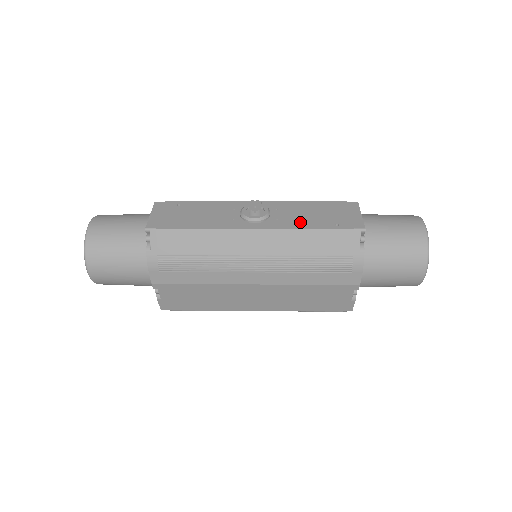
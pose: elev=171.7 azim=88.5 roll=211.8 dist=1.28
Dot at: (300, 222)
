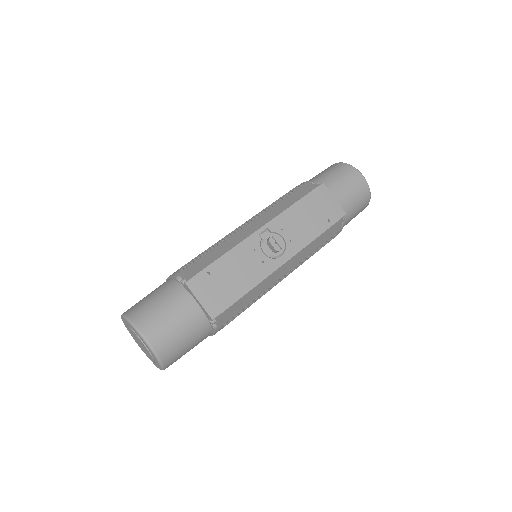
Dot at: (307, 234)
